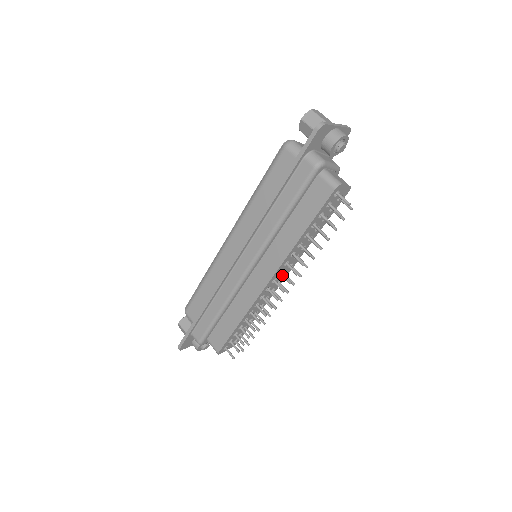
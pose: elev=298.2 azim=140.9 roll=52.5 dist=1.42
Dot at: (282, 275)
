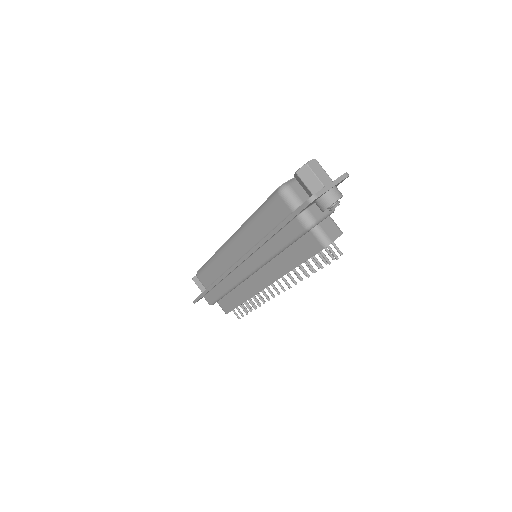
Dot at: (278, 284)
